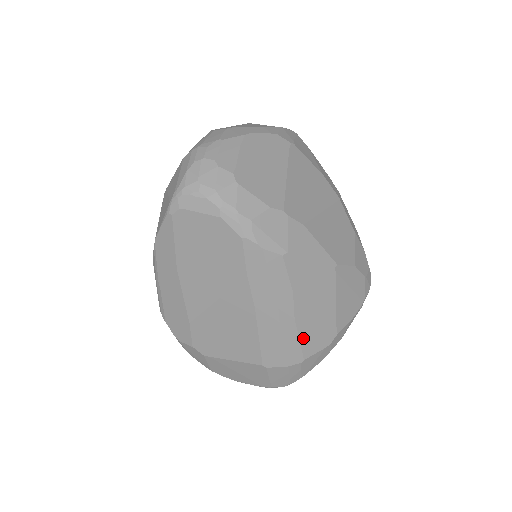
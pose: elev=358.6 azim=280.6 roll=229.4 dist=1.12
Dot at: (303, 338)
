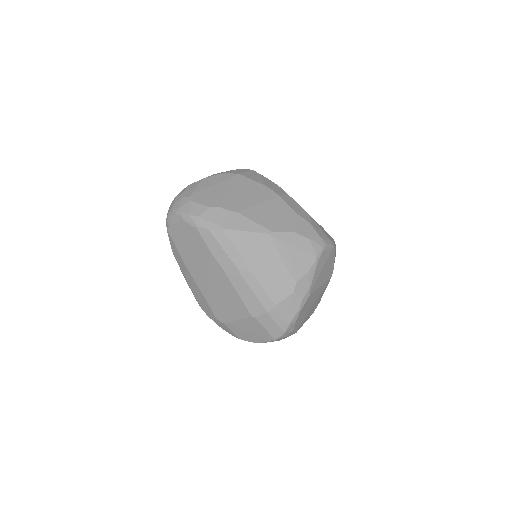
Dot at: (266, 287)
